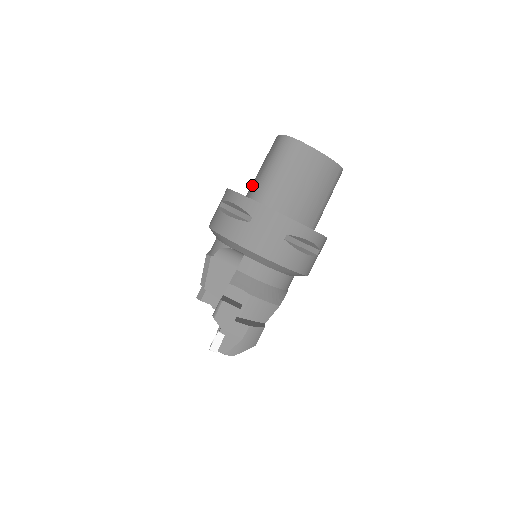
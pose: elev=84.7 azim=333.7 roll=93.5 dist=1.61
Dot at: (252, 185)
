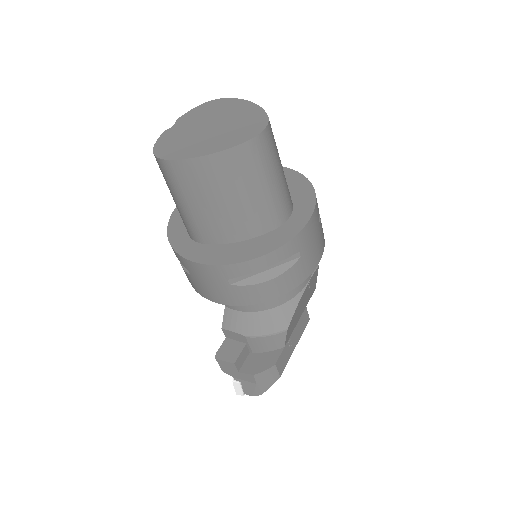
Dot at: occluded
